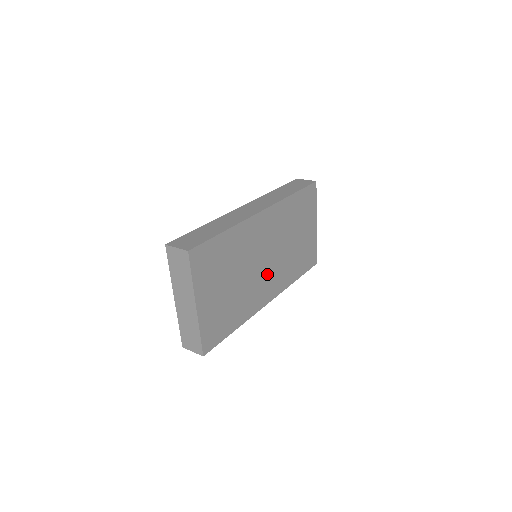
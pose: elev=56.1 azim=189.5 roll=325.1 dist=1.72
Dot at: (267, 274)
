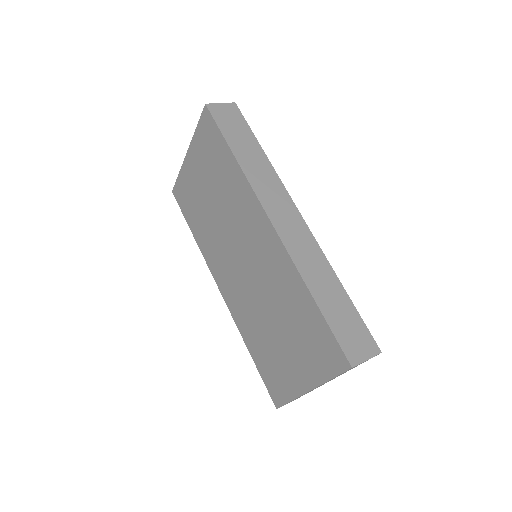
Dot at: occluded
